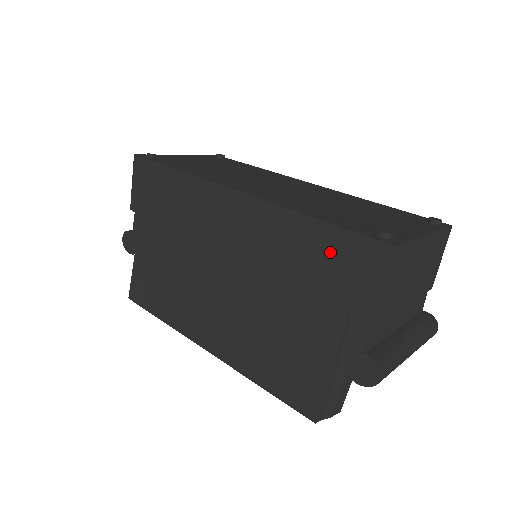
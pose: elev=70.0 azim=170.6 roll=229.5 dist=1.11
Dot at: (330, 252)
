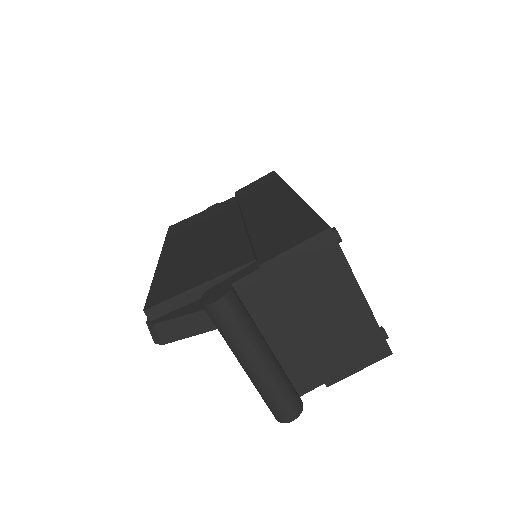
Dot at: (294, 224)
